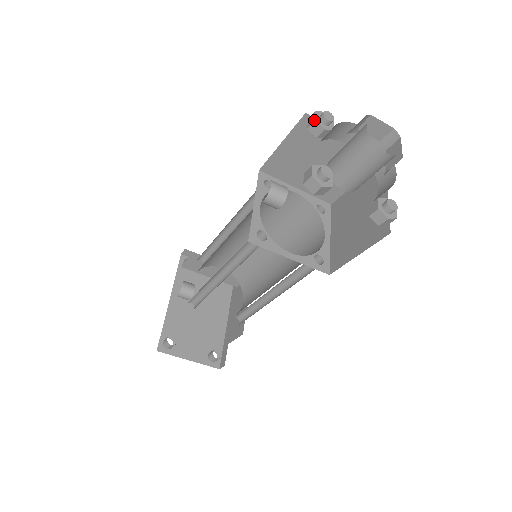
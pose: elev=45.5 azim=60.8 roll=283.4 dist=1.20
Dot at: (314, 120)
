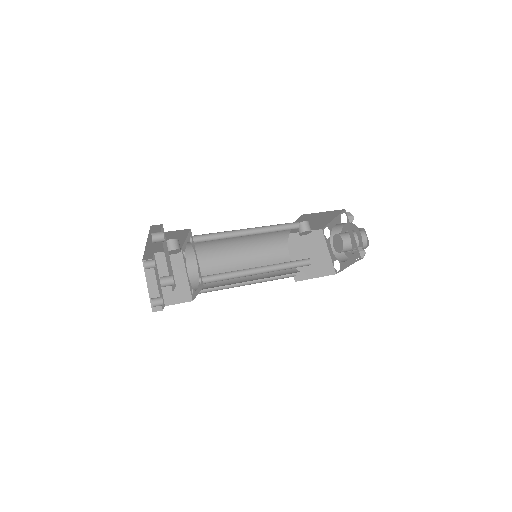
Dot at: occluded
